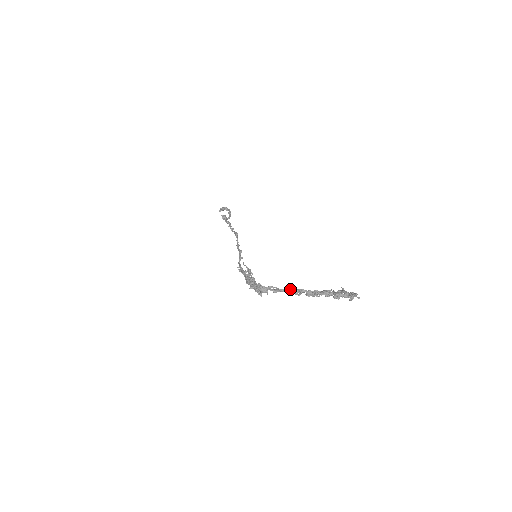
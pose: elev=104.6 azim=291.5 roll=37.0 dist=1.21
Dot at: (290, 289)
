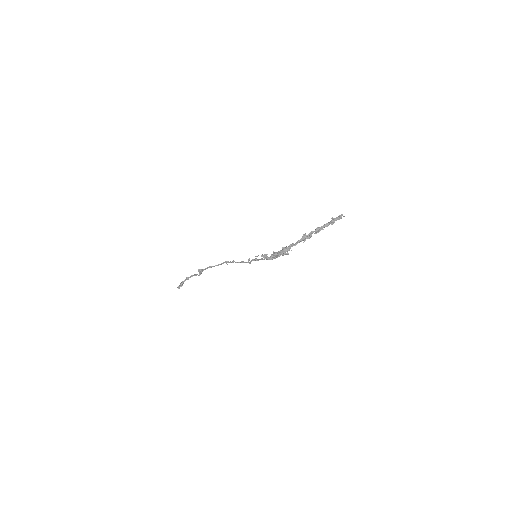
Dot at: (305, 235)
